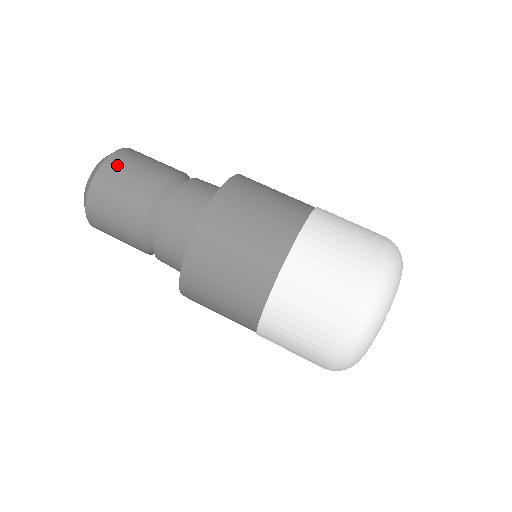
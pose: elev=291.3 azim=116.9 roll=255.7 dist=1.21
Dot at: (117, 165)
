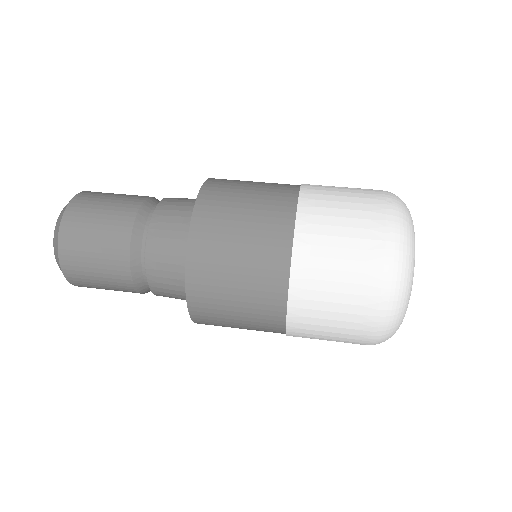
Dot at: occluded
